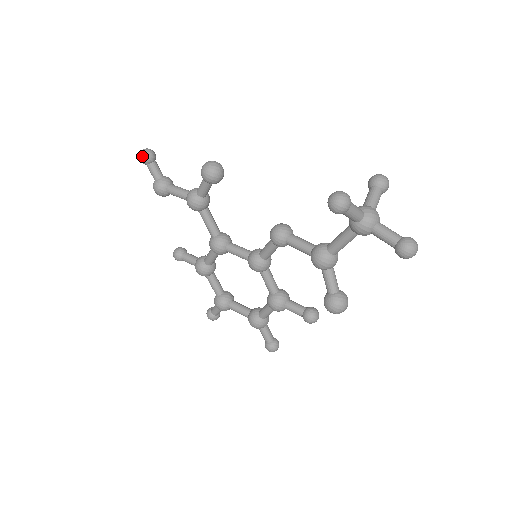
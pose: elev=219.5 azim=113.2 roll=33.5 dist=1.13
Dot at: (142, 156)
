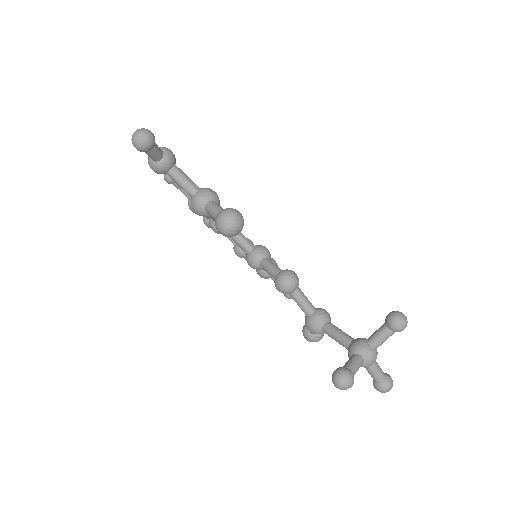
Dot at: (136, 147)
